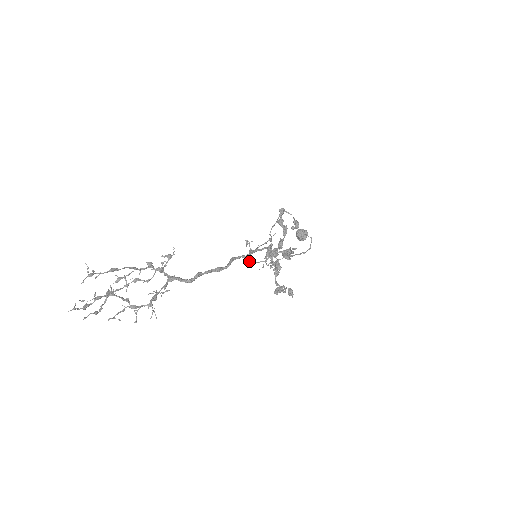
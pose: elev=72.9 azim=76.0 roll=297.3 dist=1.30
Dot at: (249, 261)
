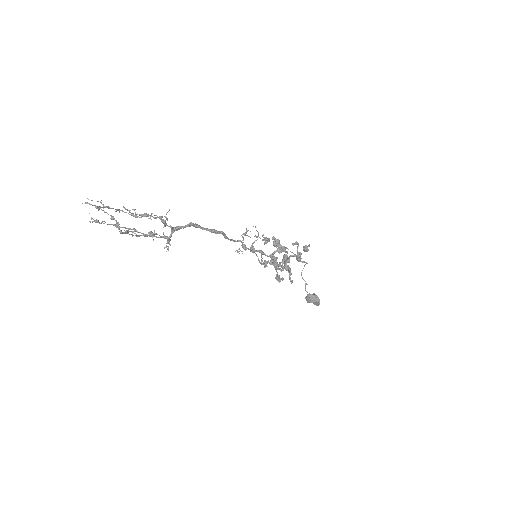
Dot at: (241, 235)
